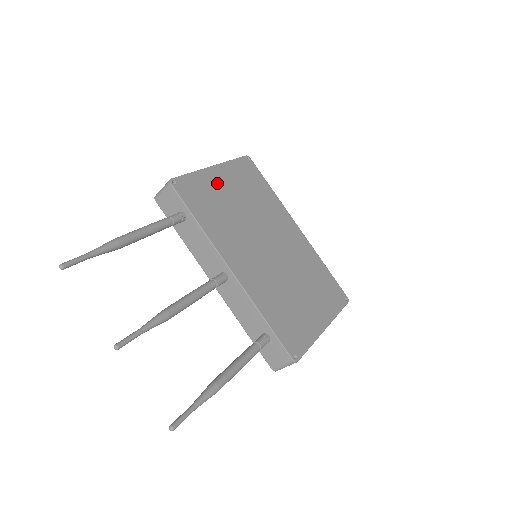
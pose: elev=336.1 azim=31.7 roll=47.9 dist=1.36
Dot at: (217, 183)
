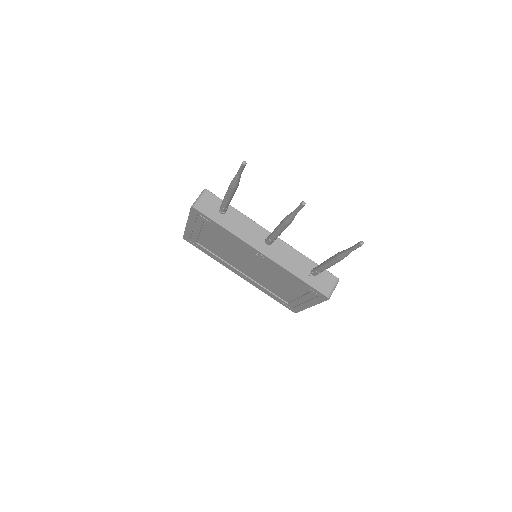
Dot at: occluded
